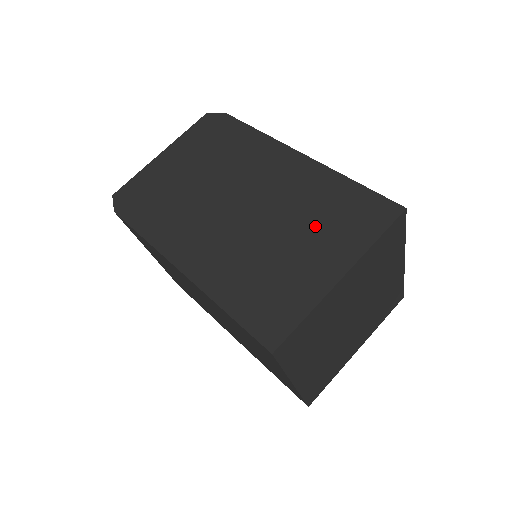
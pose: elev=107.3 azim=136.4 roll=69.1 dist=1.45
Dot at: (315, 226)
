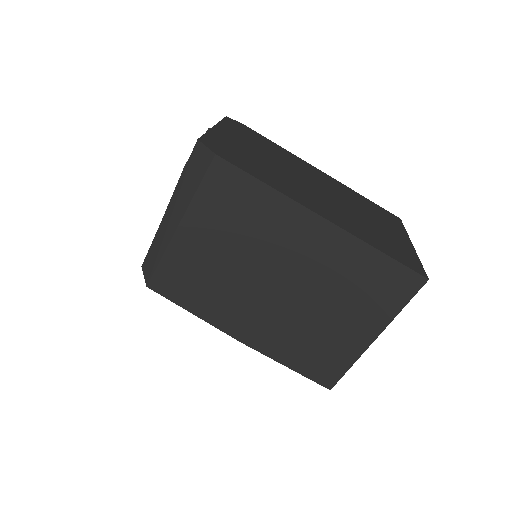
Dot at: (373, 214)
